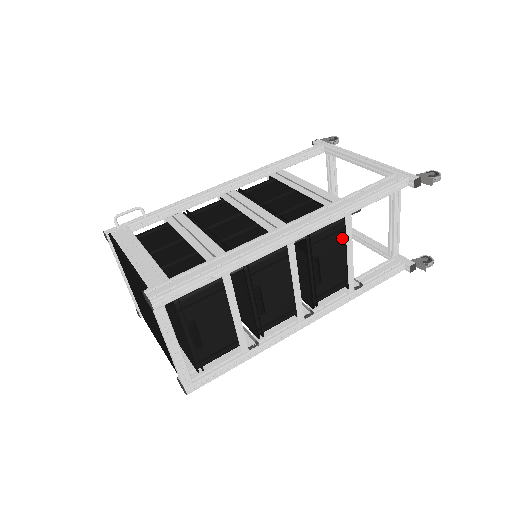
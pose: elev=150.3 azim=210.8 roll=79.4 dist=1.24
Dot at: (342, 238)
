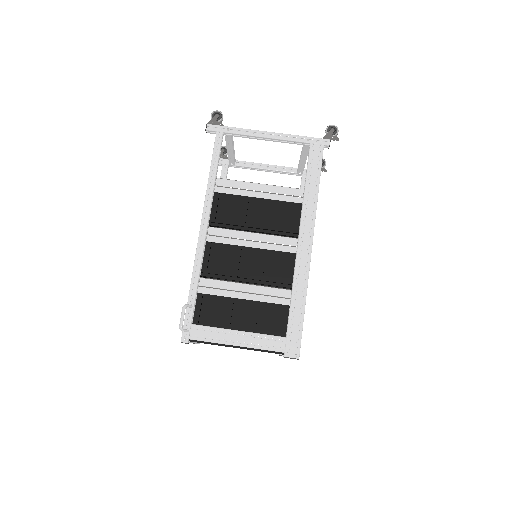
Dot at: occluded
